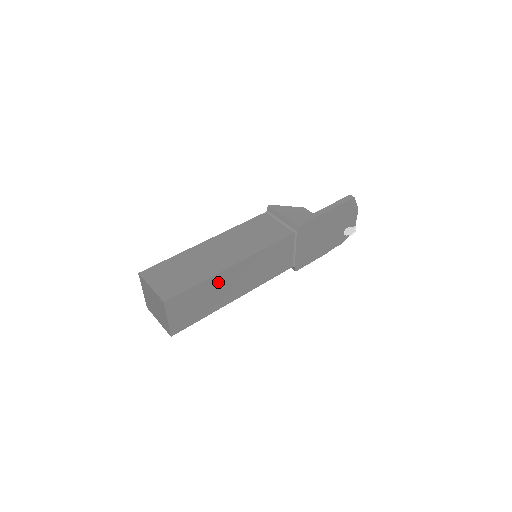
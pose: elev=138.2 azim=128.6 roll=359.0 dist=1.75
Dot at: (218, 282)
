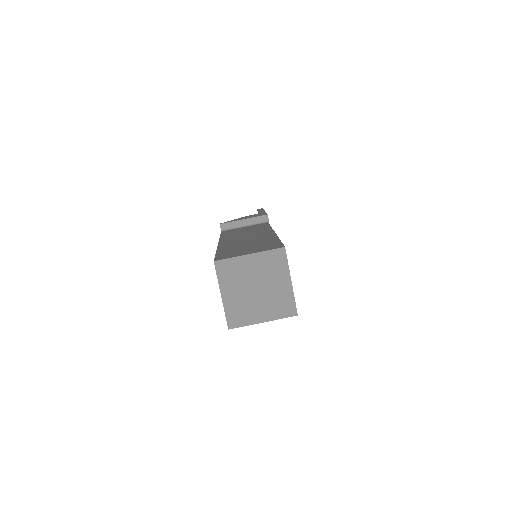
Dot at: occluded
